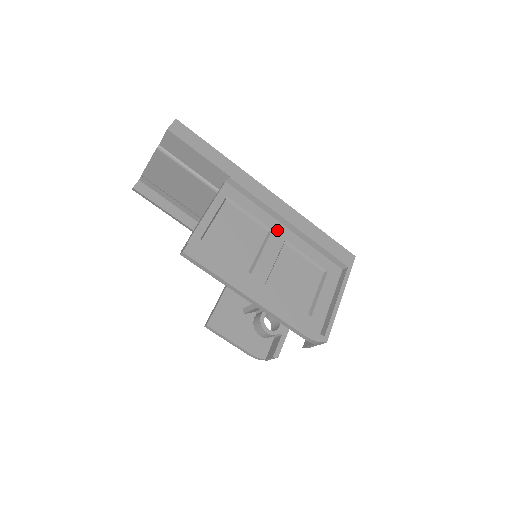
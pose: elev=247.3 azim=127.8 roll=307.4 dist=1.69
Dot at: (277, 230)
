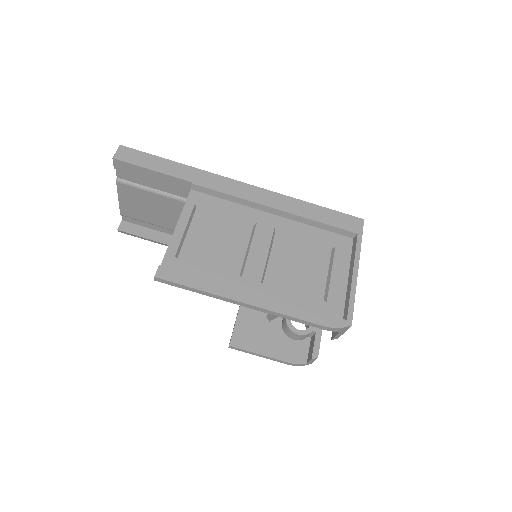
Dot at: (262, 221)
